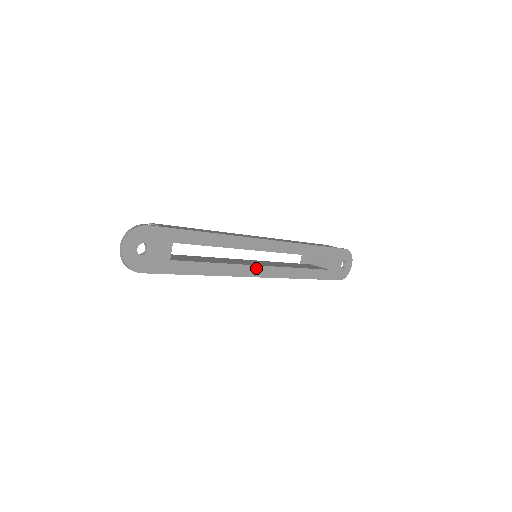
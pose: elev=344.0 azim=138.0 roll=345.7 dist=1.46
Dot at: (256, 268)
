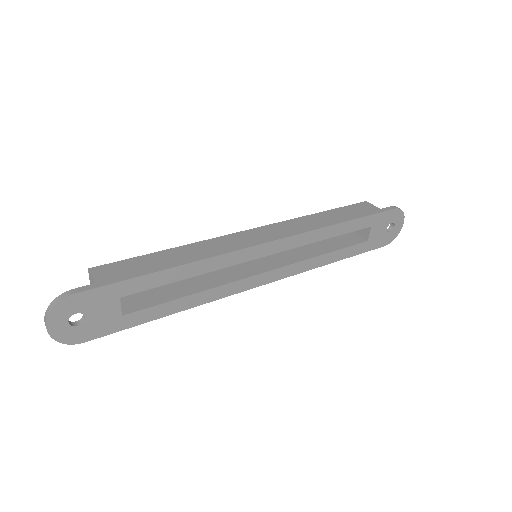
Dot at: (254, 278)
